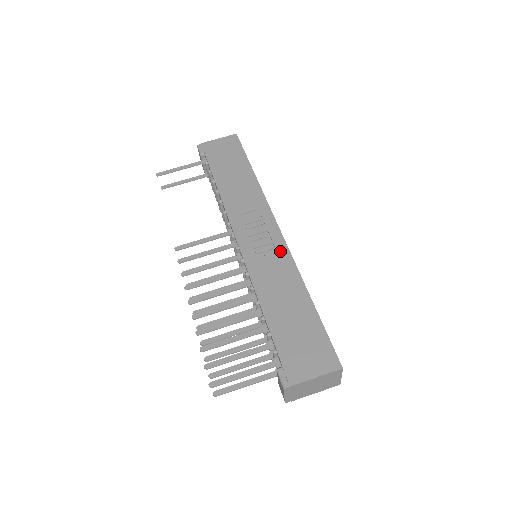
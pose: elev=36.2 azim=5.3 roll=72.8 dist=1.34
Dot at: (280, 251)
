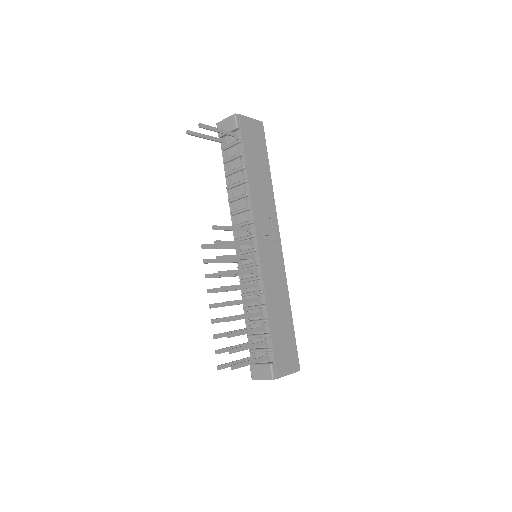
Dot at: (280, 266)
